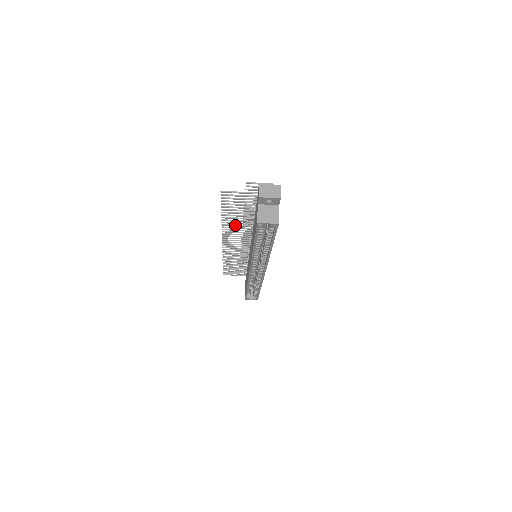
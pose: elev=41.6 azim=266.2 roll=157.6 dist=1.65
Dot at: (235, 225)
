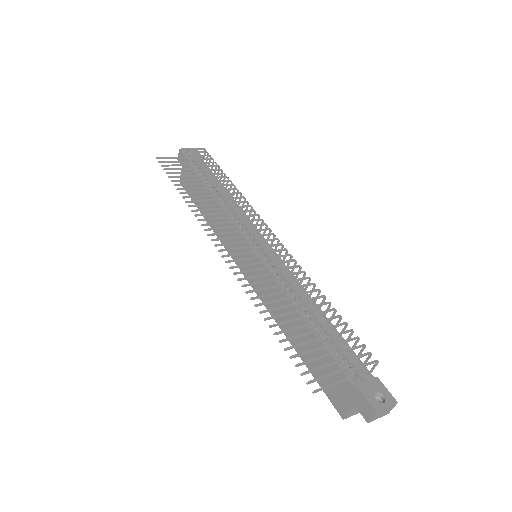
Dot at: (268, 296)
